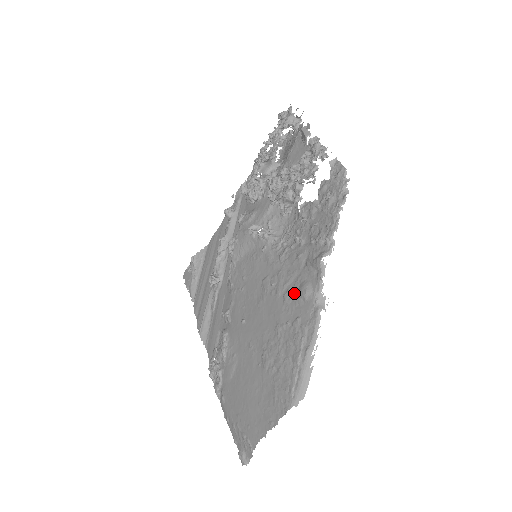
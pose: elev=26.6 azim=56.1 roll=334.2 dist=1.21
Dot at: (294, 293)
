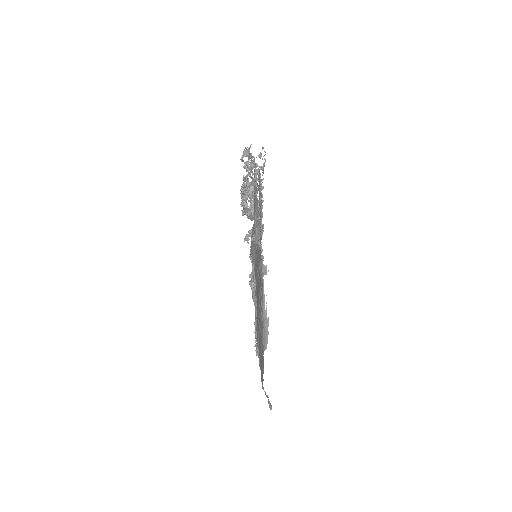
Dot at: occluded
